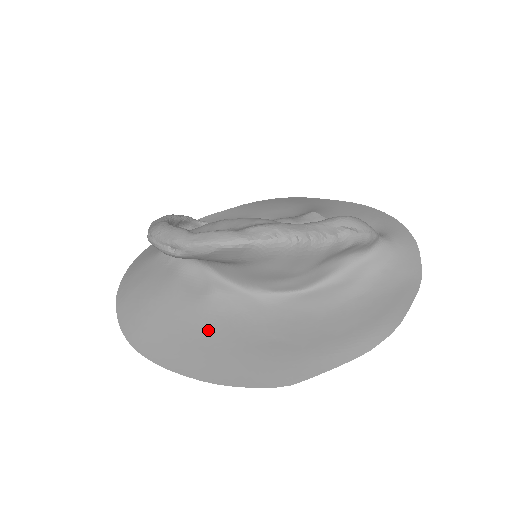
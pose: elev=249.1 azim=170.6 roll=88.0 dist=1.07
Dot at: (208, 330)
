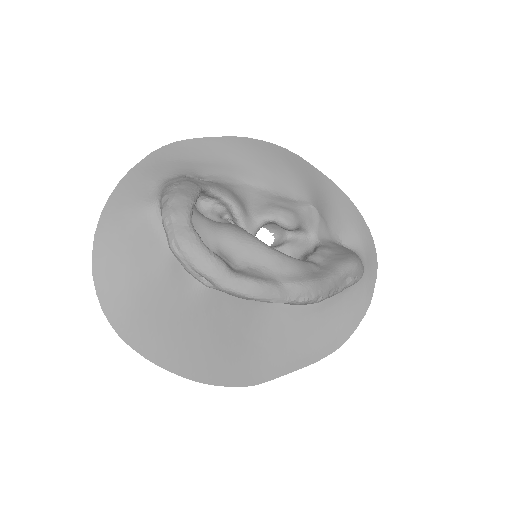
Dot at: (196, 327)
